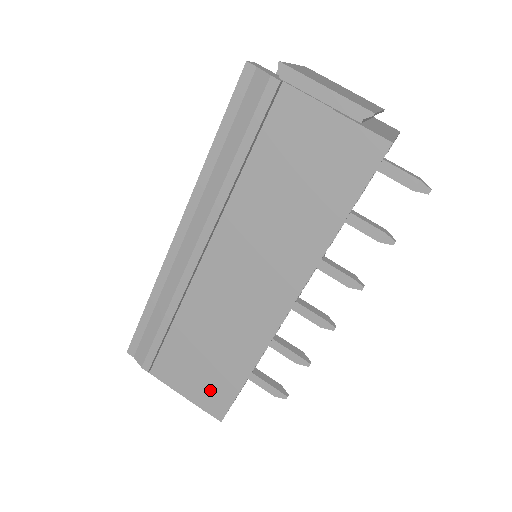
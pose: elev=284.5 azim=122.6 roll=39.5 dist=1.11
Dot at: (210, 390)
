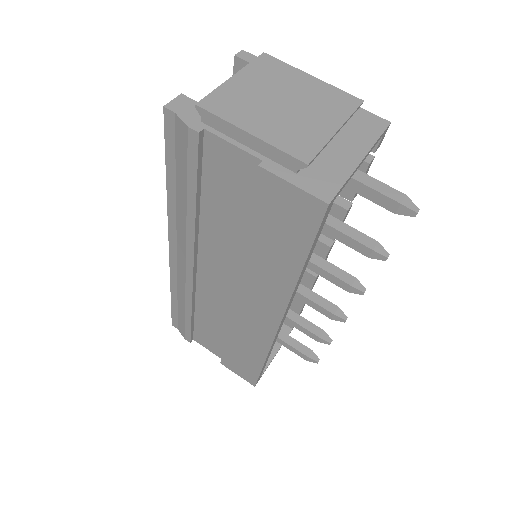
Dot at: (239, 365)
